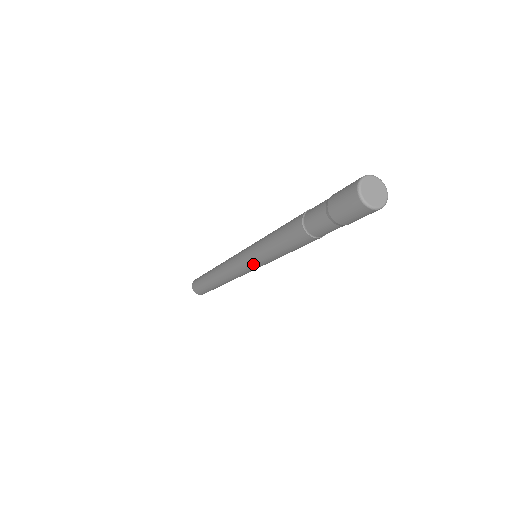
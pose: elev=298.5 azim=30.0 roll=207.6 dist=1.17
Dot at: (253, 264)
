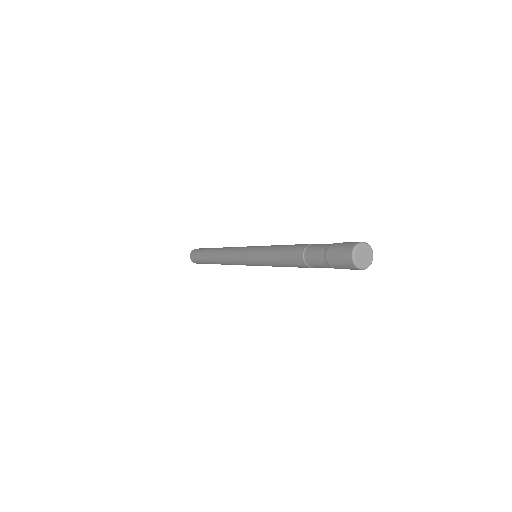
Dot at: (253, 264)
